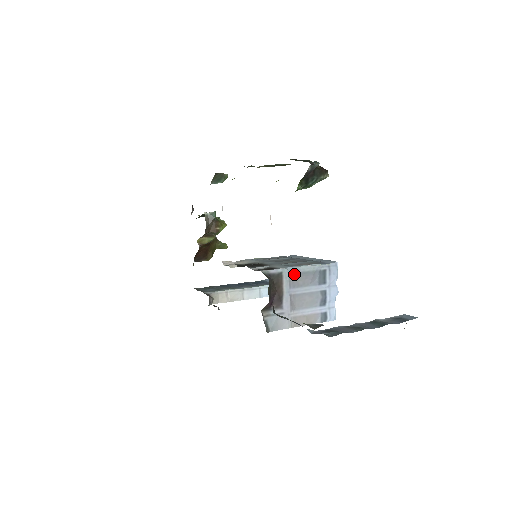
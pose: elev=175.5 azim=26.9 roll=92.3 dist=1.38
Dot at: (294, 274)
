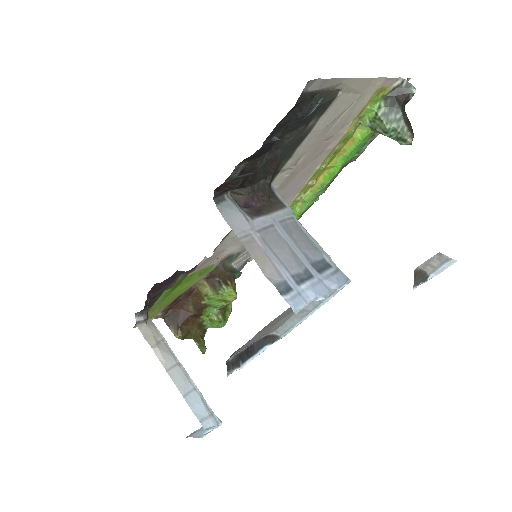
Dot at: (296, 223)
